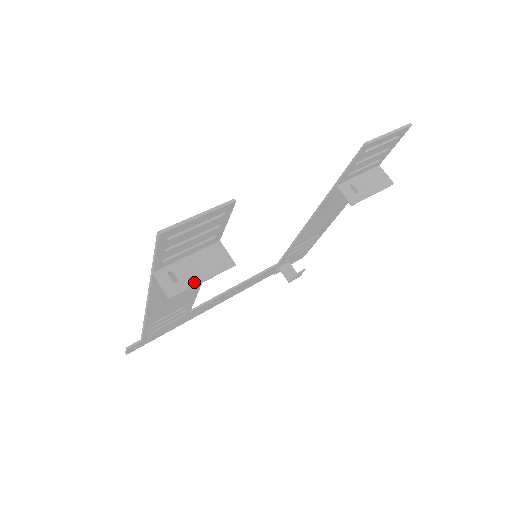
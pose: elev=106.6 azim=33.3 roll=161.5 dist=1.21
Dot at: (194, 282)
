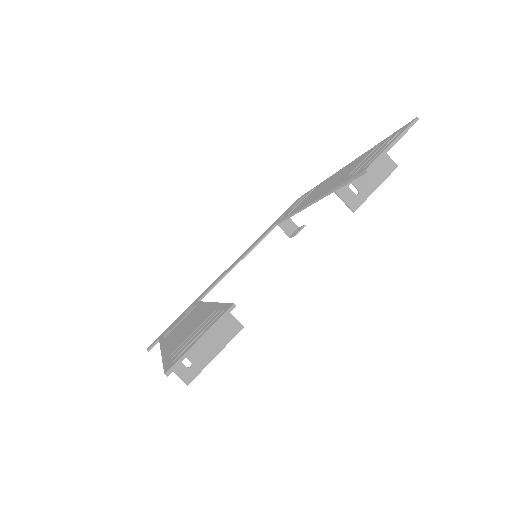
Dot at: (207, 360)
